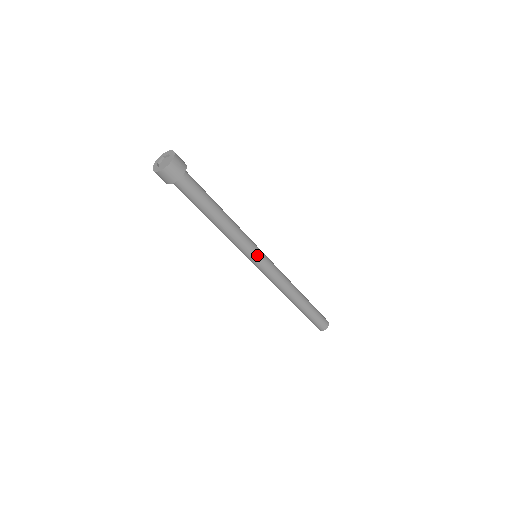
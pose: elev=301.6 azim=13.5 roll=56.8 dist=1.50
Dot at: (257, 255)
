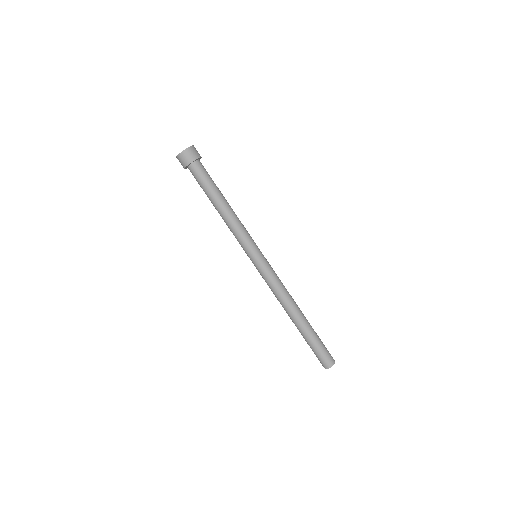
Dot at: (251, 254)
